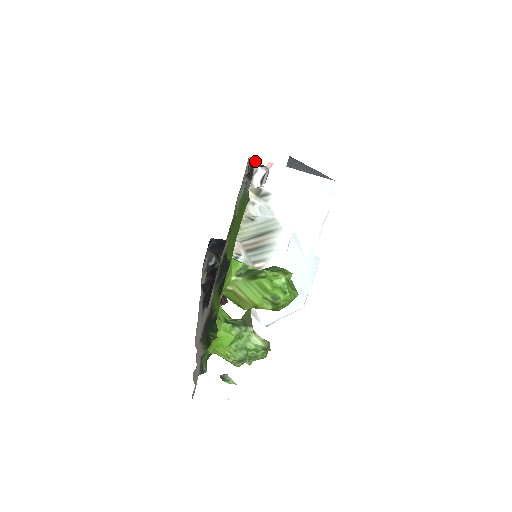
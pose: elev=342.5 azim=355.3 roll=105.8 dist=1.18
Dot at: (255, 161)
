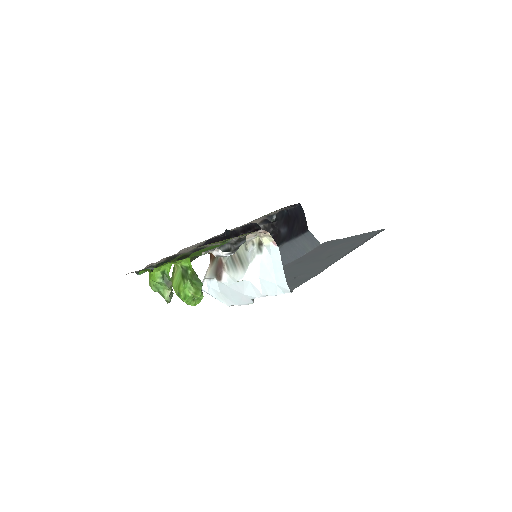
Dot at: (268, 233)
